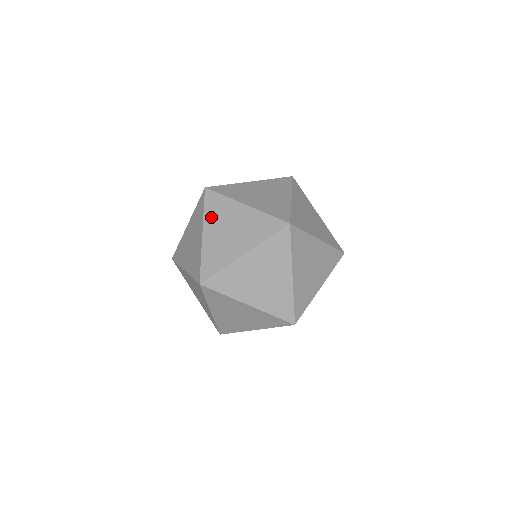
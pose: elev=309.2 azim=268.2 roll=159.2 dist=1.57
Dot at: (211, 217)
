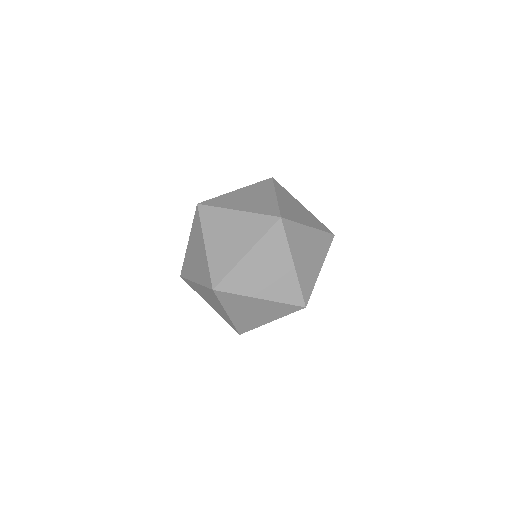
Dot at: (230, 306)
